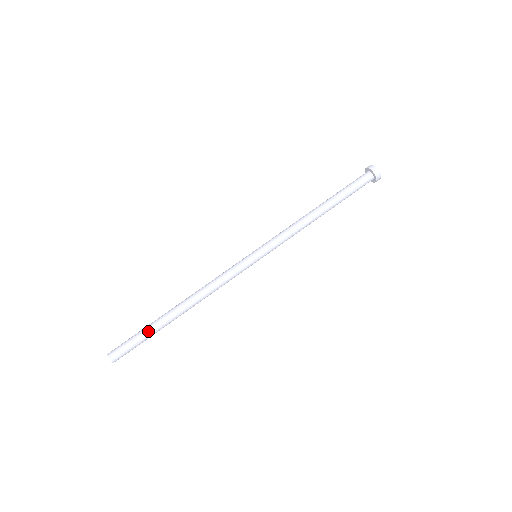
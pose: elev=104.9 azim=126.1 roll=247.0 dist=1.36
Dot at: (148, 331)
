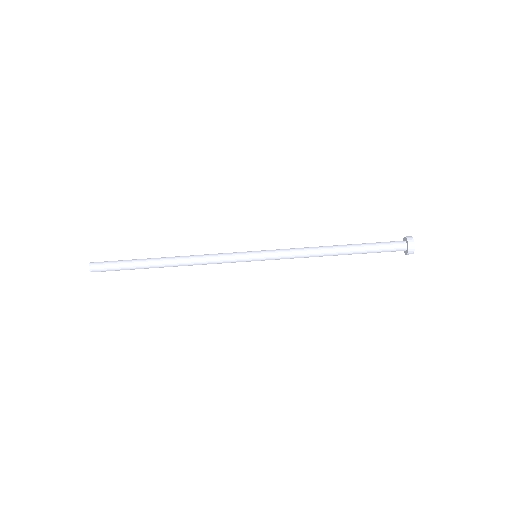
Dot at: (131, 265)
